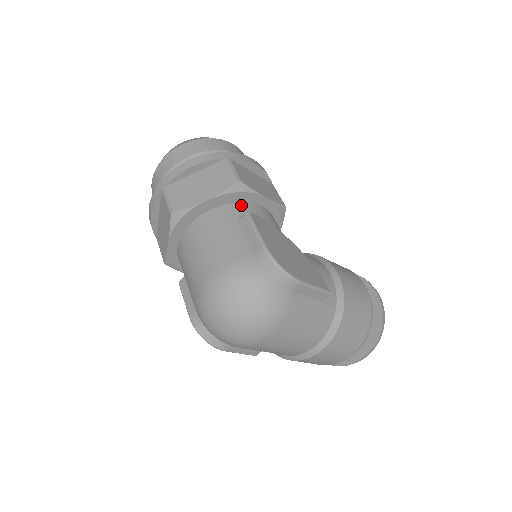
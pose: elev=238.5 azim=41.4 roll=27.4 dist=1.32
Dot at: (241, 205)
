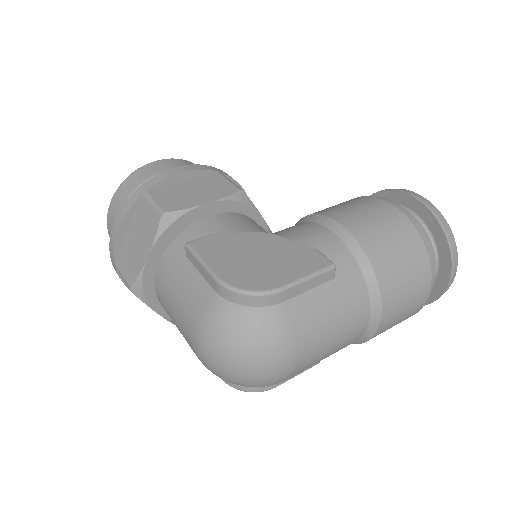
Dot at: (183, 235)
